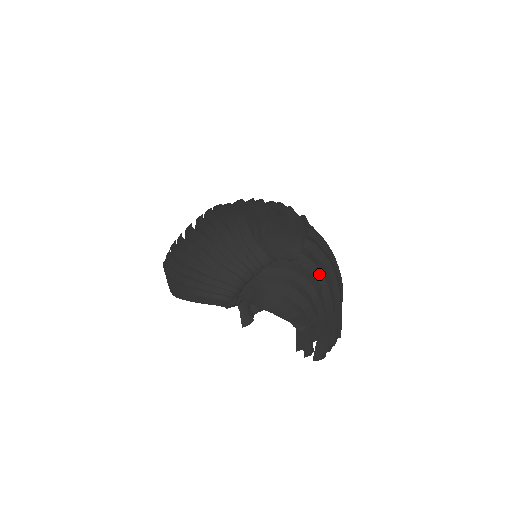
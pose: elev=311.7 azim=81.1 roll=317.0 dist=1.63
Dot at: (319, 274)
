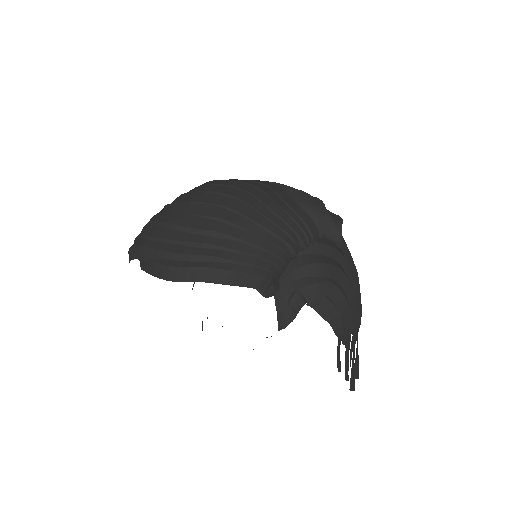
Dot at: (354, 268)
